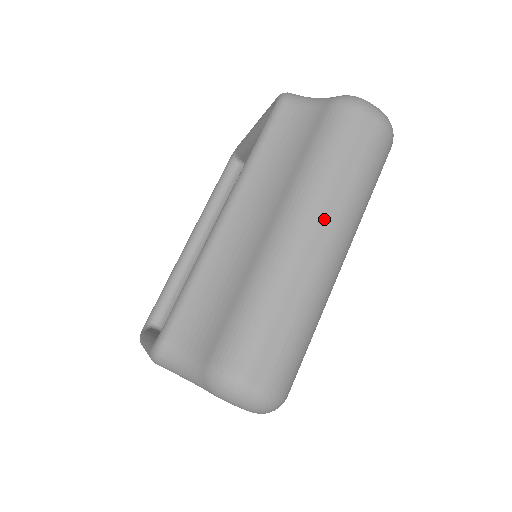
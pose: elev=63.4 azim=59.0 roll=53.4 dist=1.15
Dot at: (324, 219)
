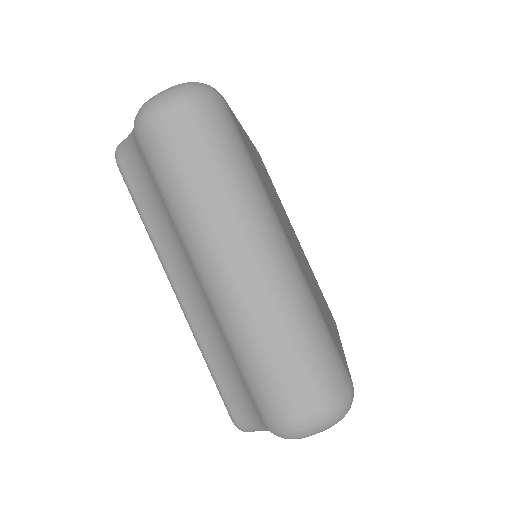
Dot at: (222, 243)
